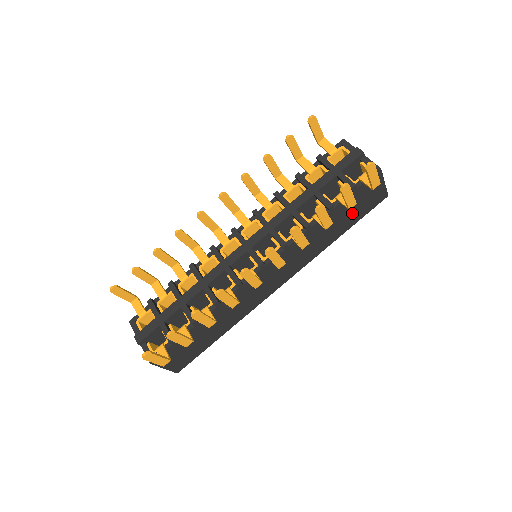
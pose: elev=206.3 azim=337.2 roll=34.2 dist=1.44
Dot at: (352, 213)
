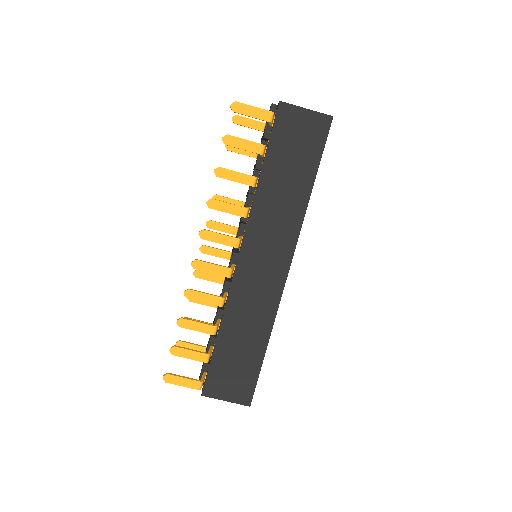
Dot at: (298, 158)
